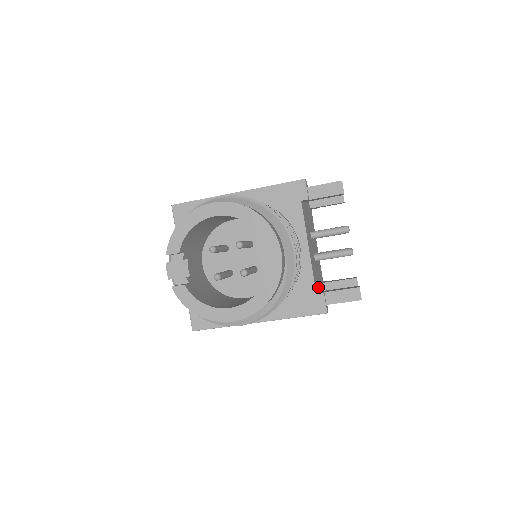
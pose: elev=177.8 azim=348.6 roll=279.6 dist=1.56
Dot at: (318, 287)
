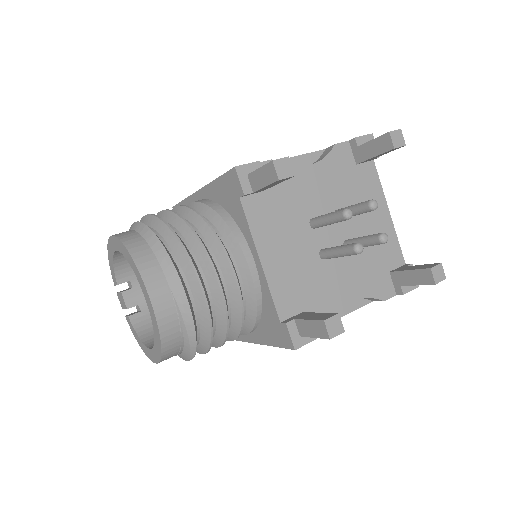
Dot at: (320, 300)
